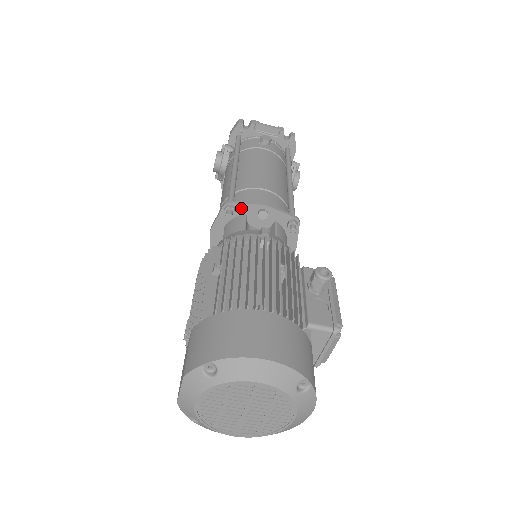
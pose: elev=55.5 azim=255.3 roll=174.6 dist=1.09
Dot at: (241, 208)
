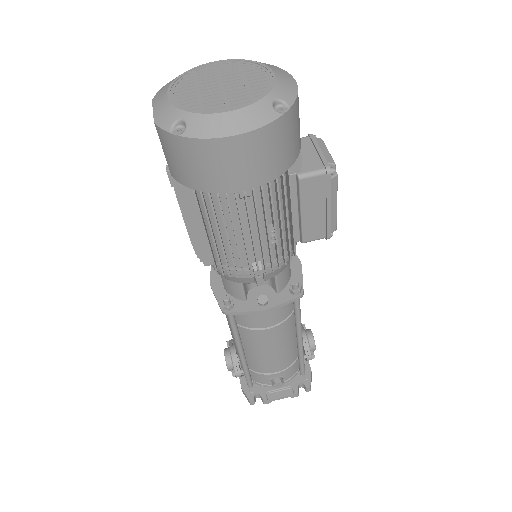
Dot at: occluded
